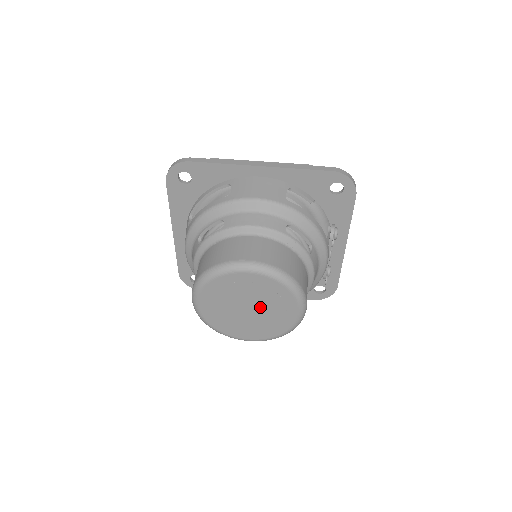
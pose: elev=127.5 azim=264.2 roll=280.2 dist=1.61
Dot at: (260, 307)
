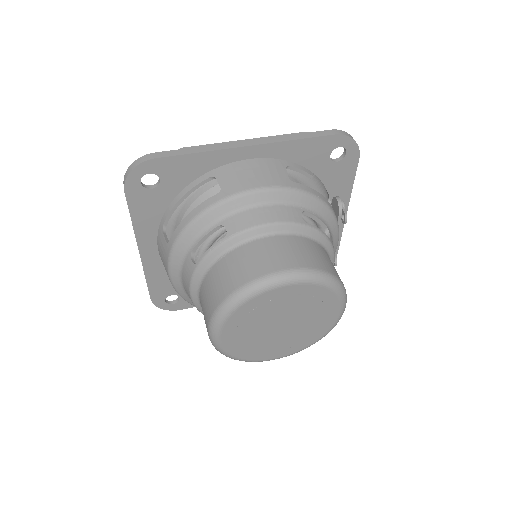
Dot at: (296, 319)
